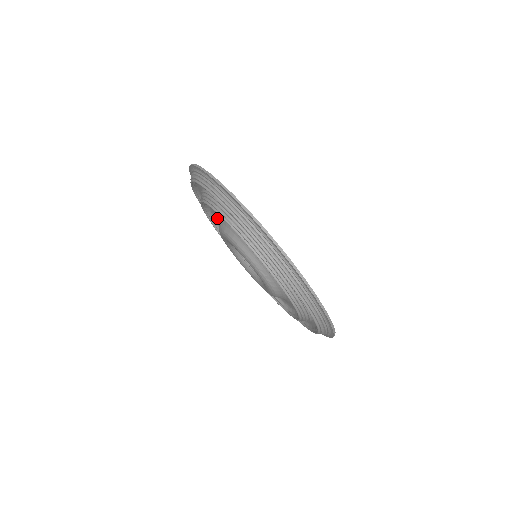
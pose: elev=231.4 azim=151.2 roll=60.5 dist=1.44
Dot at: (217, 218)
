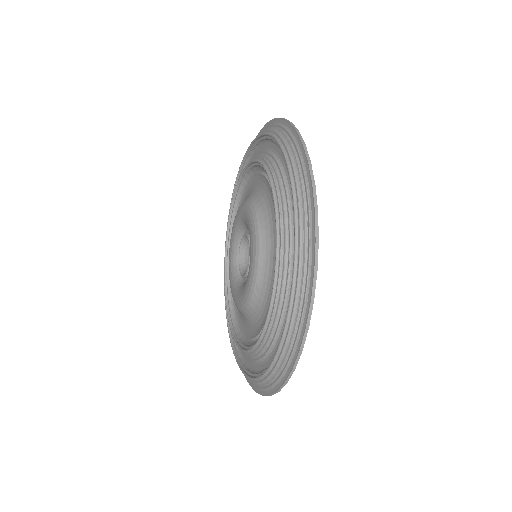
Dot at: (254, 185)
